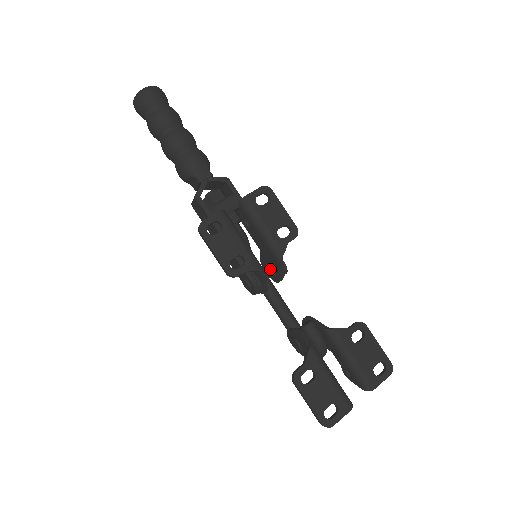
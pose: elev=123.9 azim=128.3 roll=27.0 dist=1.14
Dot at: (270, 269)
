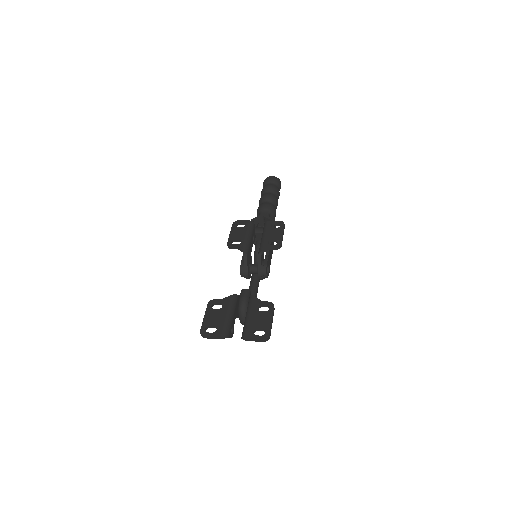
Dot at: occluded
